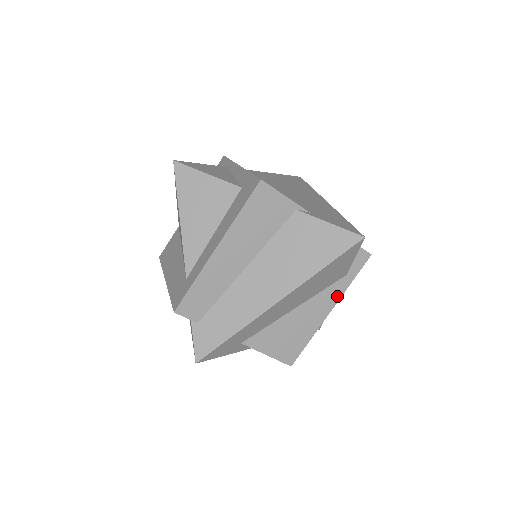
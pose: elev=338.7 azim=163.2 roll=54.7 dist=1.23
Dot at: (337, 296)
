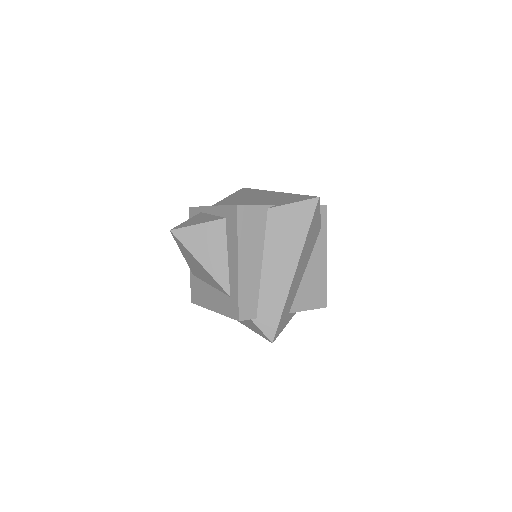
Dot at: (324, 244)
